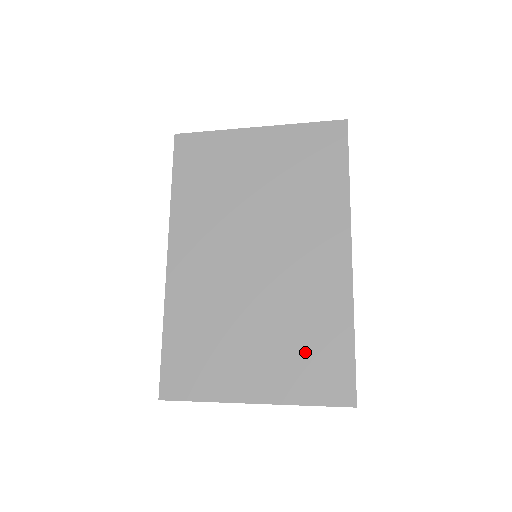
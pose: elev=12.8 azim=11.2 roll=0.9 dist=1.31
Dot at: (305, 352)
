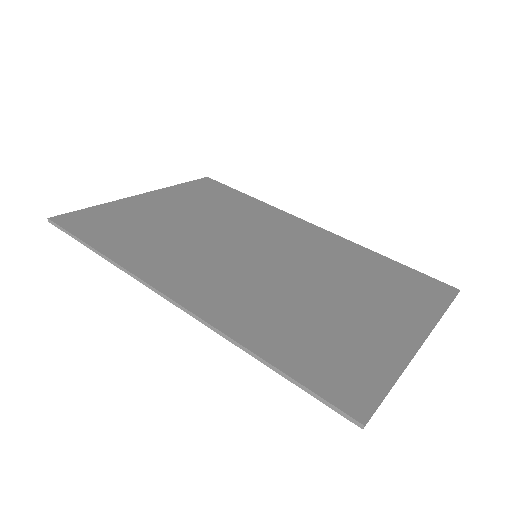
Dot at: (385, 284)
